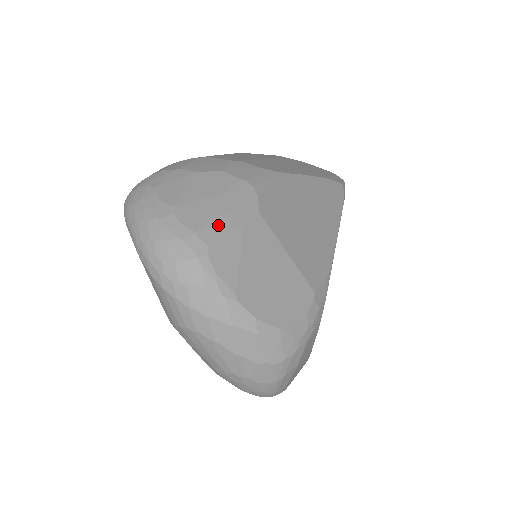
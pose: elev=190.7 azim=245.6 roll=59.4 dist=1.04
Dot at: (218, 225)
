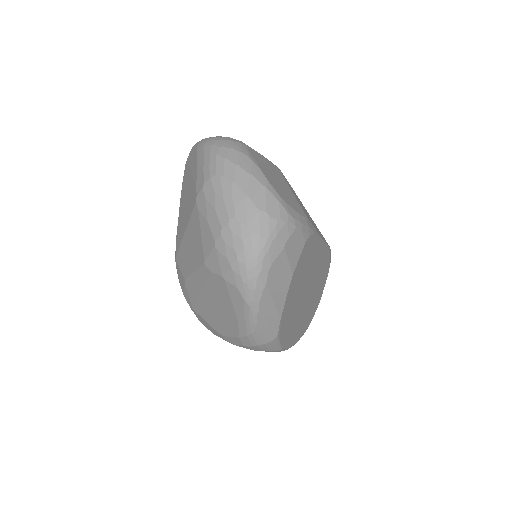
Dot at: occluded
